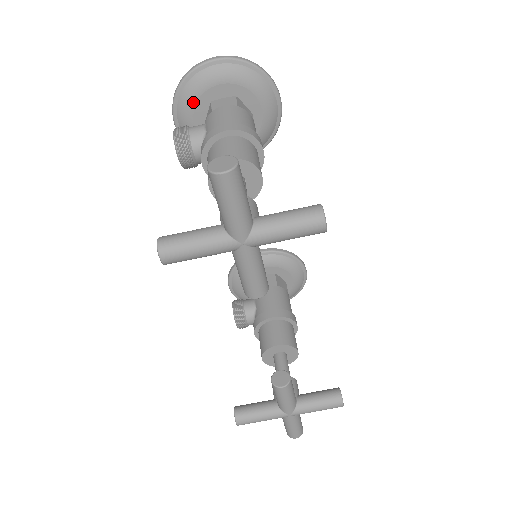
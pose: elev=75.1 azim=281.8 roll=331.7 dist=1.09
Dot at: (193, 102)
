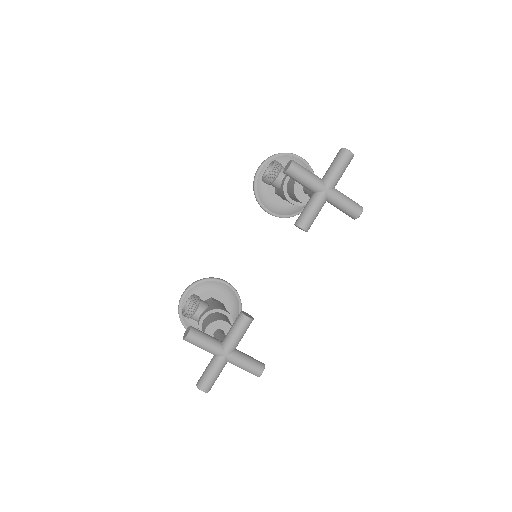
Dot at: occluded
